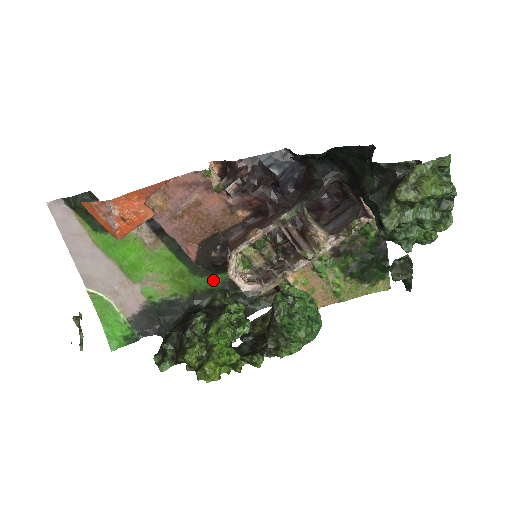
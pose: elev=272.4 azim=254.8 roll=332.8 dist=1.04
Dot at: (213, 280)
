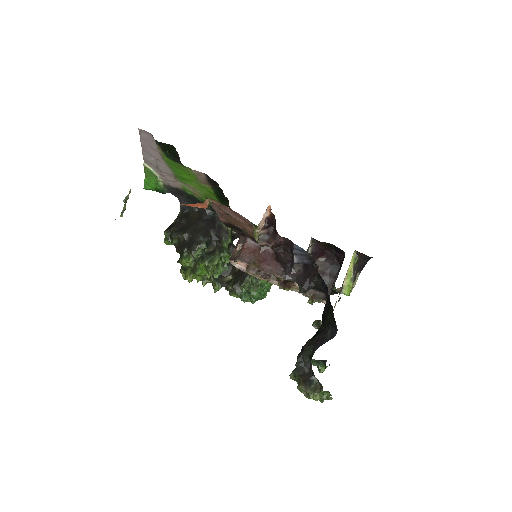
Dot at: occluded
